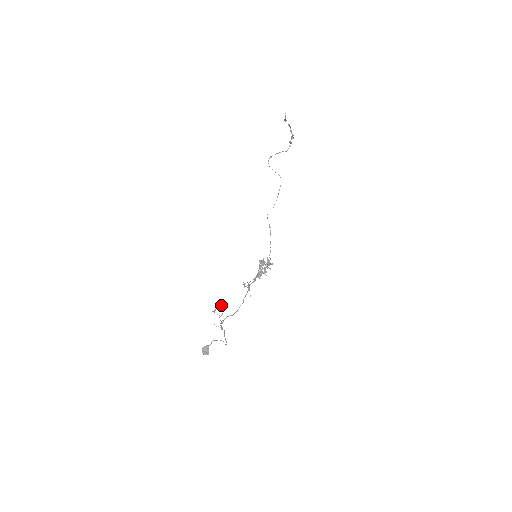
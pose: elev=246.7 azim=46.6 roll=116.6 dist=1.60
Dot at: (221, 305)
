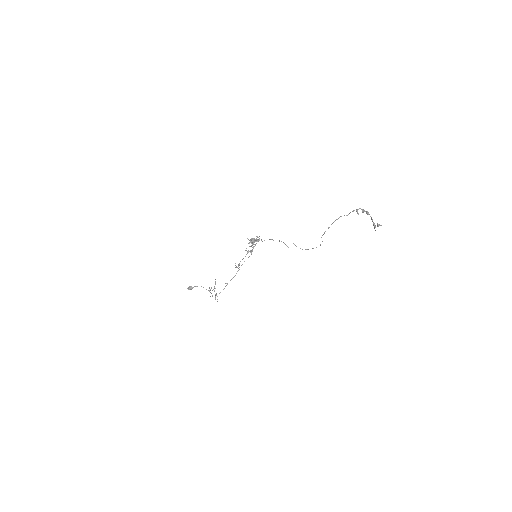
Dot at: occluded
